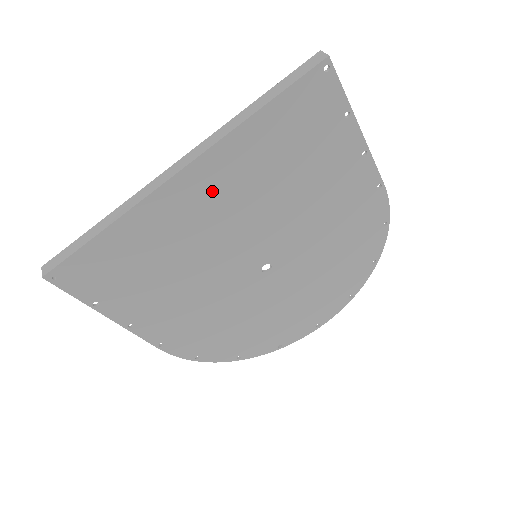
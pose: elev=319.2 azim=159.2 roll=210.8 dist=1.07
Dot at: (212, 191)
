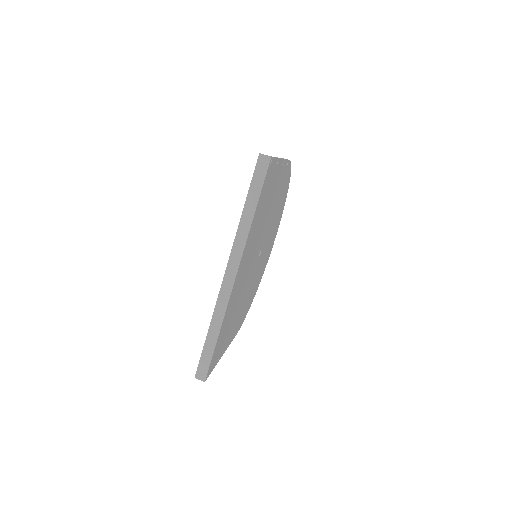
Dot at: (244, 264)
